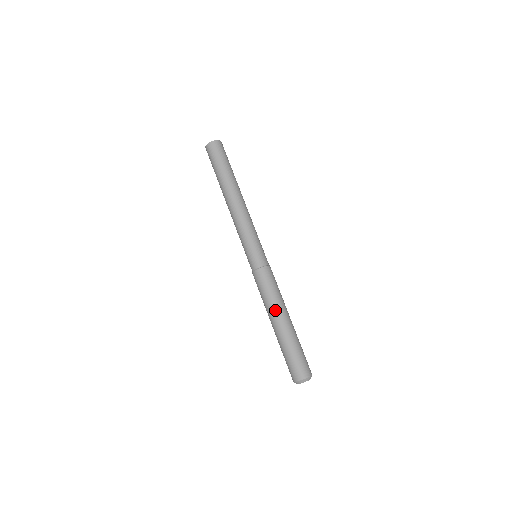
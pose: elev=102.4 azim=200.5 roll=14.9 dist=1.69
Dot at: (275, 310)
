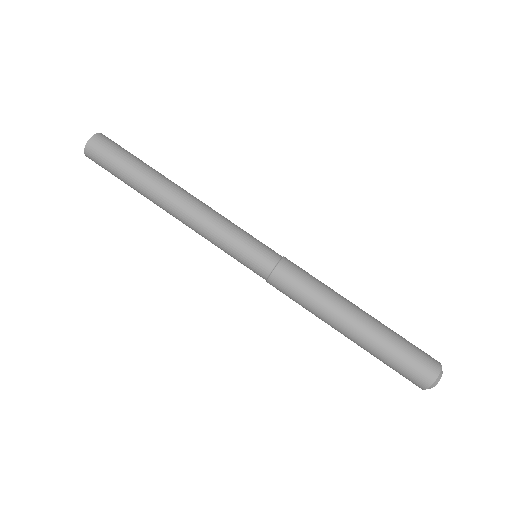
Dot at: (334, 312)
